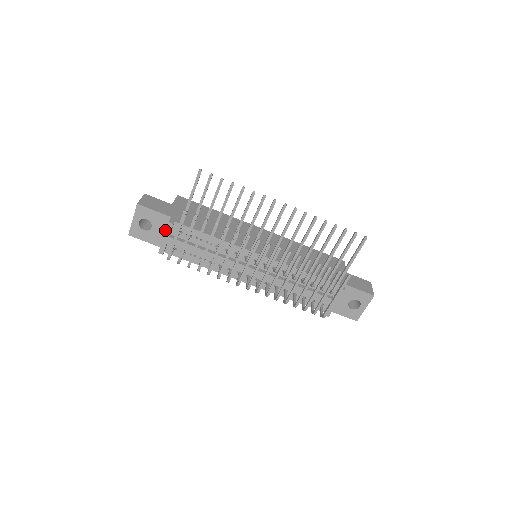
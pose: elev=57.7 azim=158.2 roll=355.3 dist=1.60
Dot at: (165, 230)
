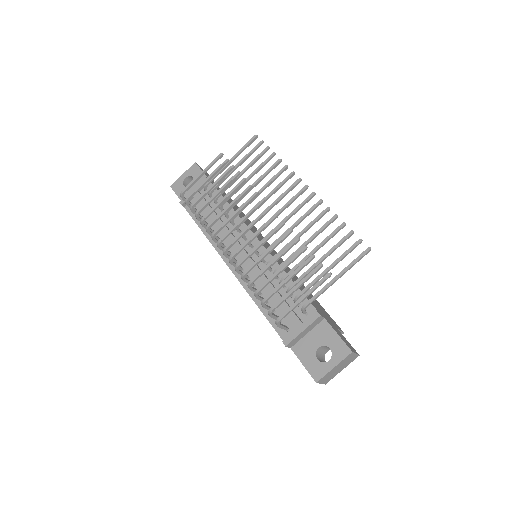
Dot at: occluded
